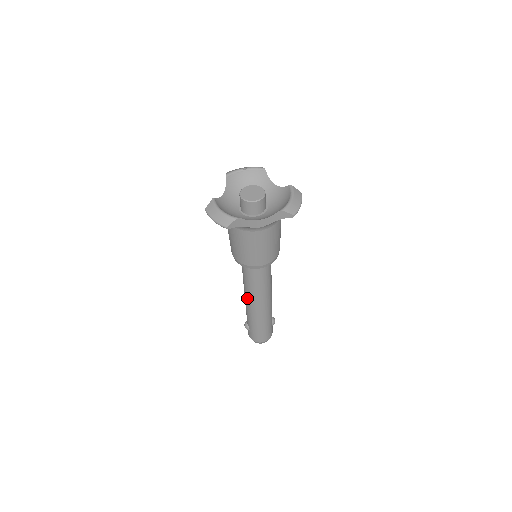
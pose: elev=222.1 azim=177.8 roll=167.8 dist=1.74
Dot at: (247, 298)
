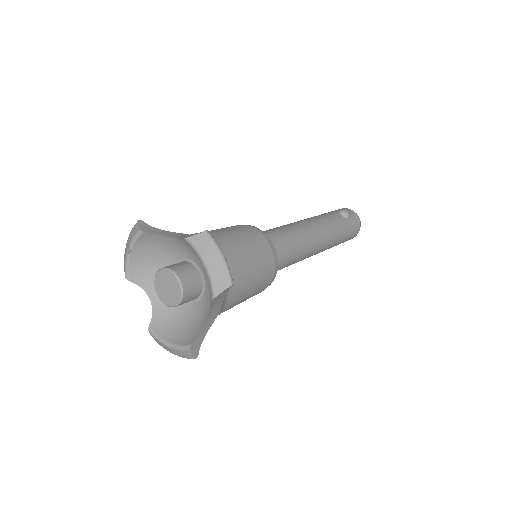
Dot at: occluded
